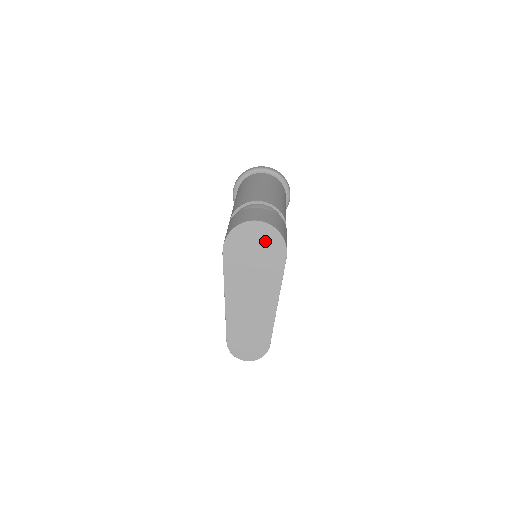
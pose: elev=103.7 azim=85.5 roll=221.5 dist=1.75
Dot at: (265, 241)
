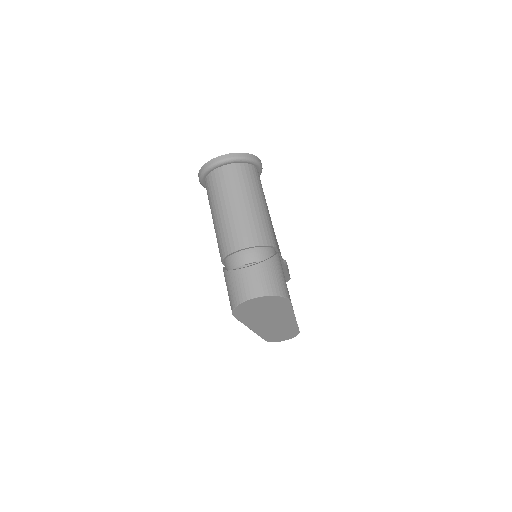
Dot at: (267, 303)
